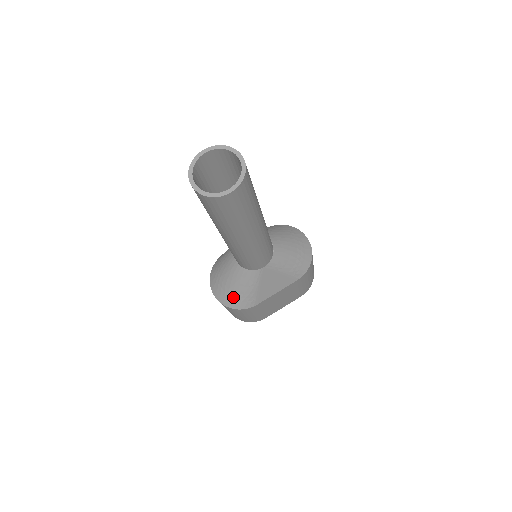
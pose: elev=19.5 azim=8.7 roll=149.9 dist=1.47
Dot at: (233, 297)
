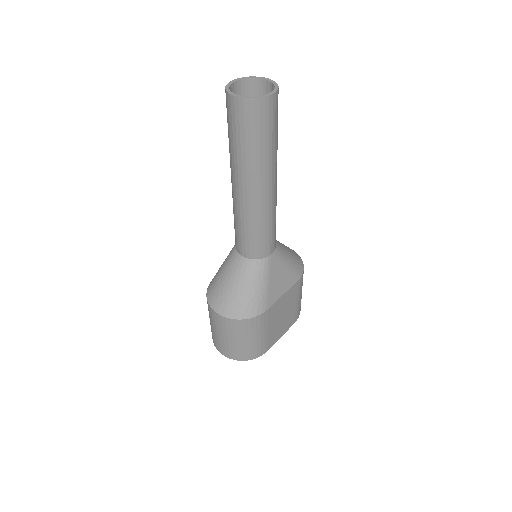
Dot at: (243, 303)
